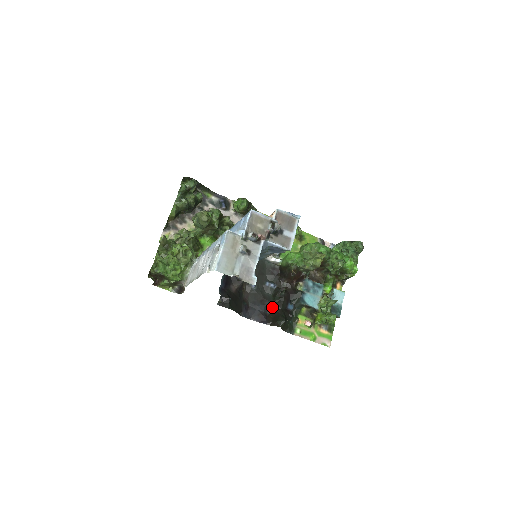
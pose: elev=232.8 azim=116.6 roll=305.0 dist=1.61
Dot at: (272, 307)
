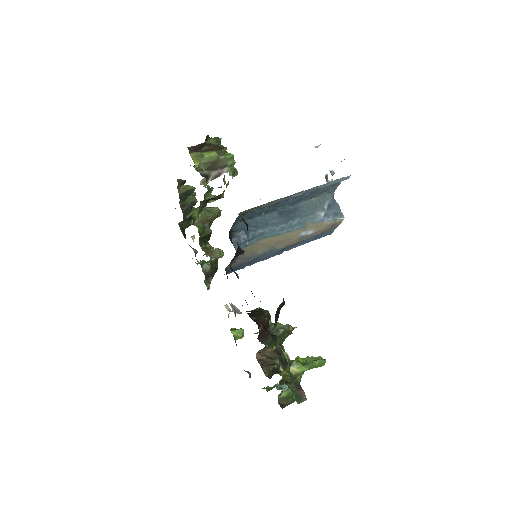
Dot at: occluded
